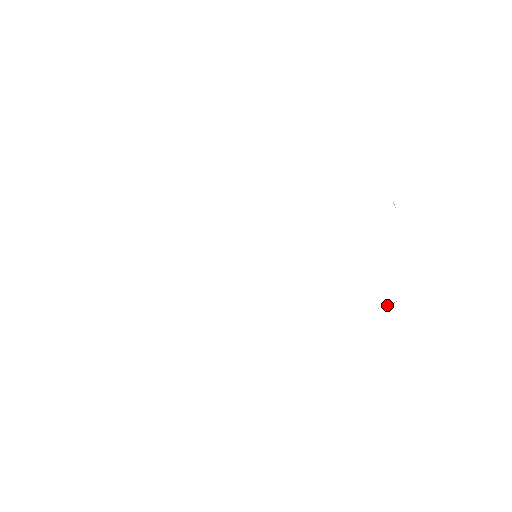
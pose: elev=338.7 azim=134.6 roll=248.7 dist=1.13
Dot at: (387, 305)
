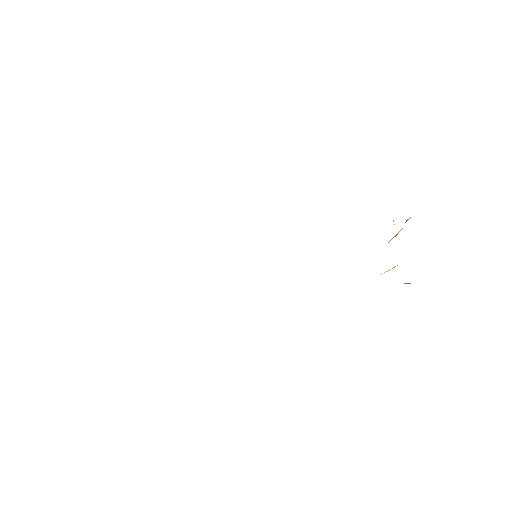
Dot at: (390, 269)
